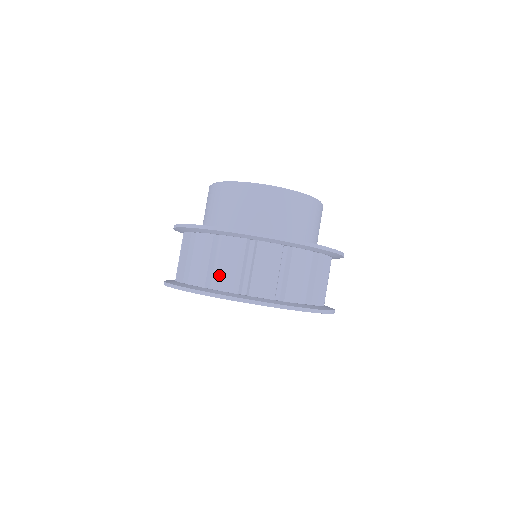
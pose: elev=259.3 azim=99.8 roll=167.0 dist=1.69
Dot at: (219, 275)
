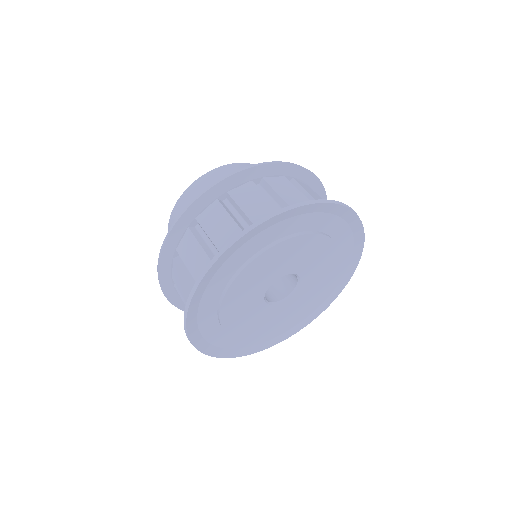
Dot at: (195, 275)
